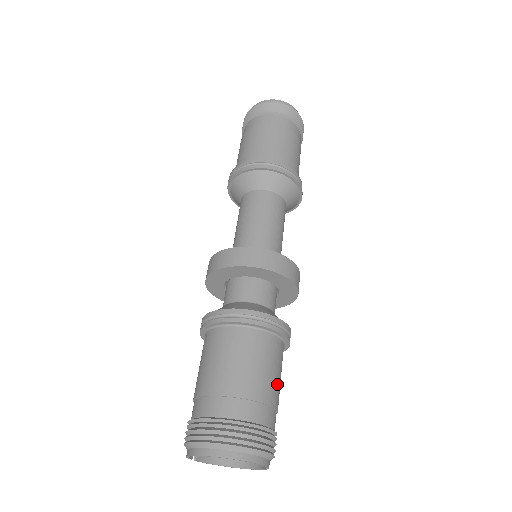
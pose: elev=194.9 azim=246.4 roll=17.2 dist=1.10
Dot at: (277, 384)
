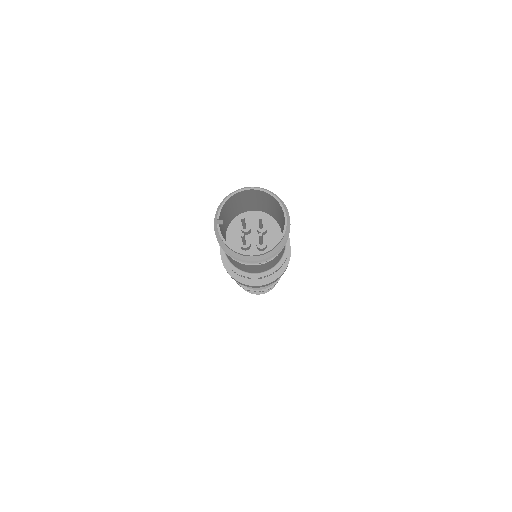
Dot at: occluded
